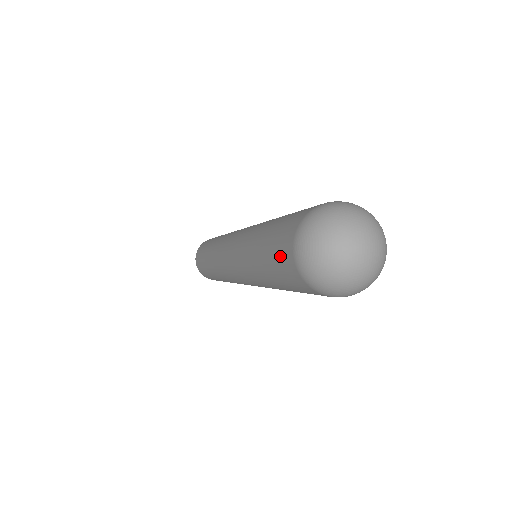
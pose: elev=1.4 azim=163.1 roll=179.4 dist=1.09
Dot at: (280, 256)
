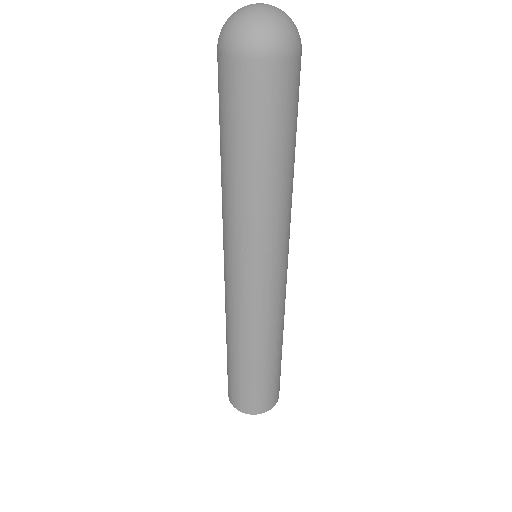
Dot at: (220, 87)
